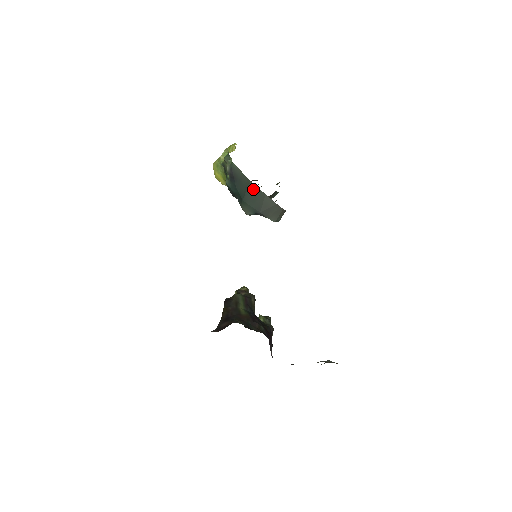
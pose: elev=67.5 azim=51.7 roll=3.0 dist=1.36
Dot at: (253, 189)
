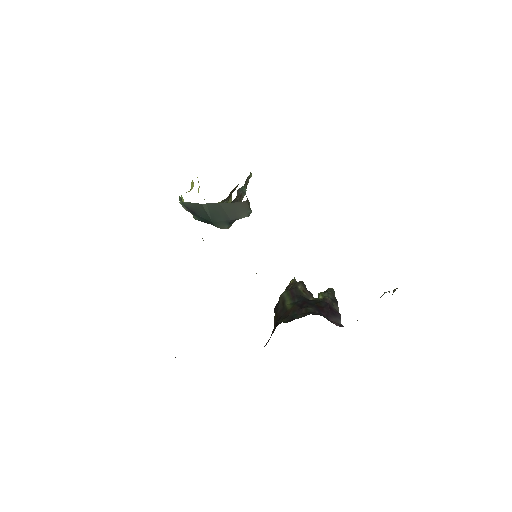
Dot at: (209, 208)
